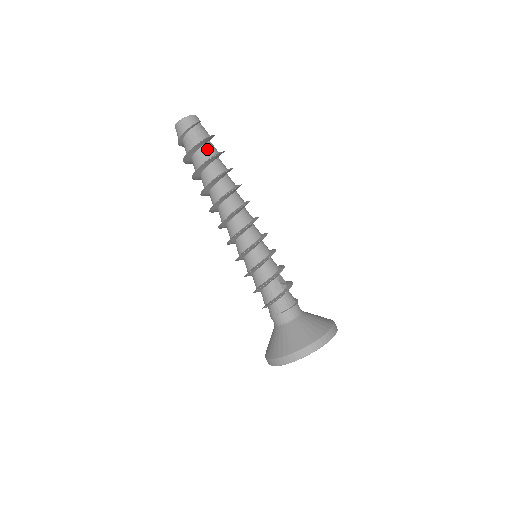
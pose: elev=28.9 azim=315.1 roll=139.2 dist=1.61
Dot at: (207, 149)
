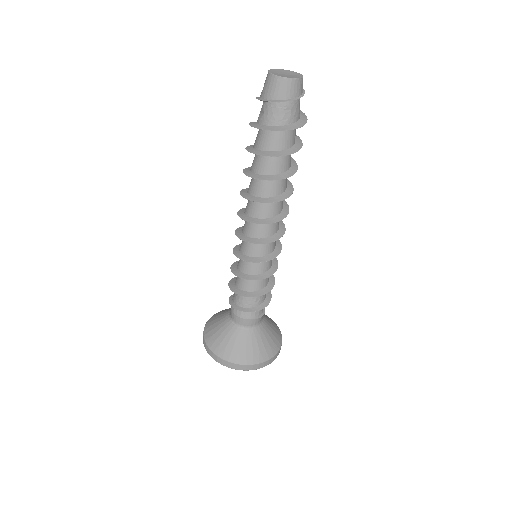
Dot at: (295, 131)
